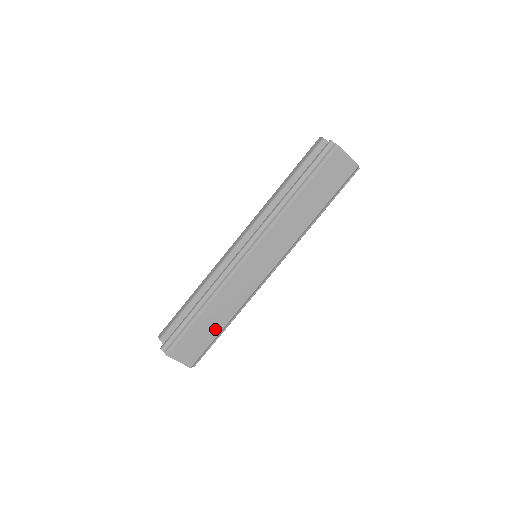
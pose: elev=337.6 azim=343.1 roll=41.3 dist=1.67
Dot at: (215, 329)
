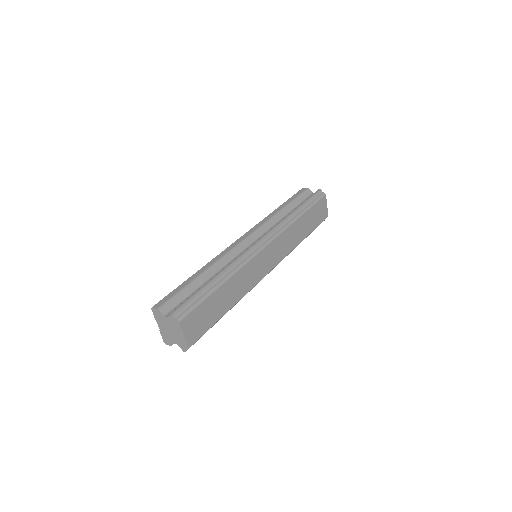
Dot at: (221, 310)
